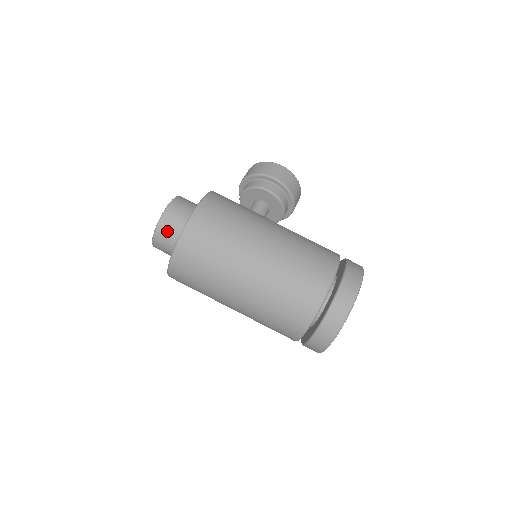
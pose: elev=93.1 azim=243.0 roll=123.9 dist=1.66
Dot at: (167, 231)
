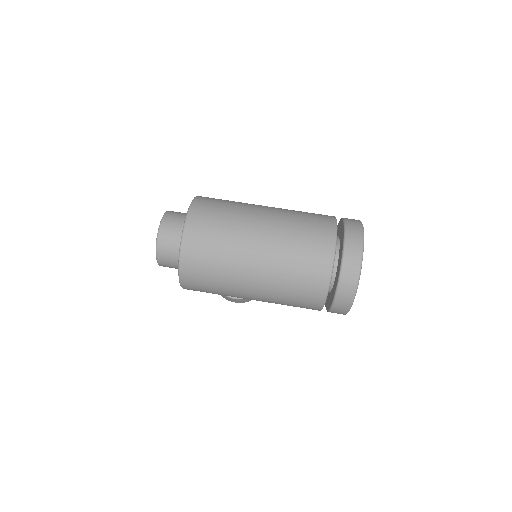
Dot at: (175, 216)
